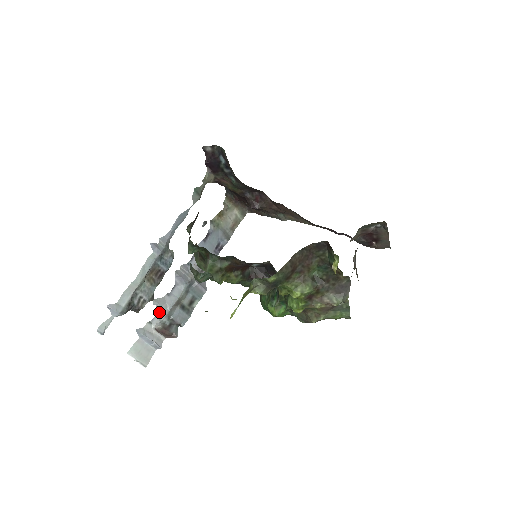
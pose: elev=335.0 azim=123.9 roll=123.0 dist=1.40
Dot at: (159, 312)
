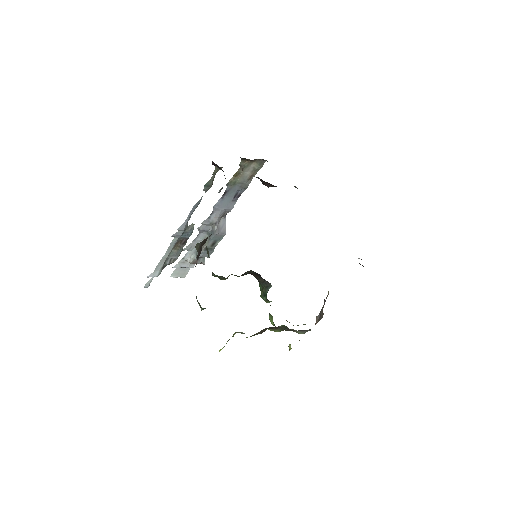
Dot at: (189, 251)
